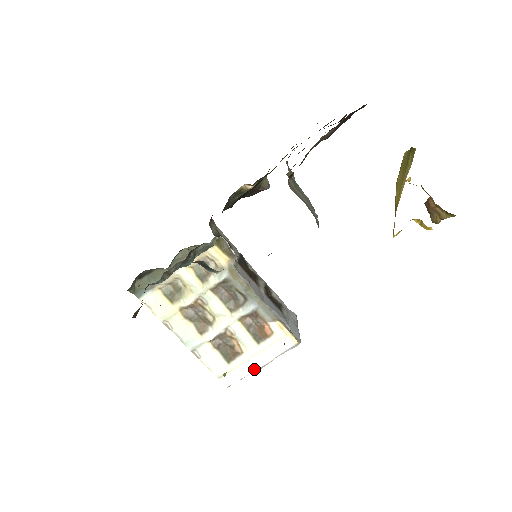
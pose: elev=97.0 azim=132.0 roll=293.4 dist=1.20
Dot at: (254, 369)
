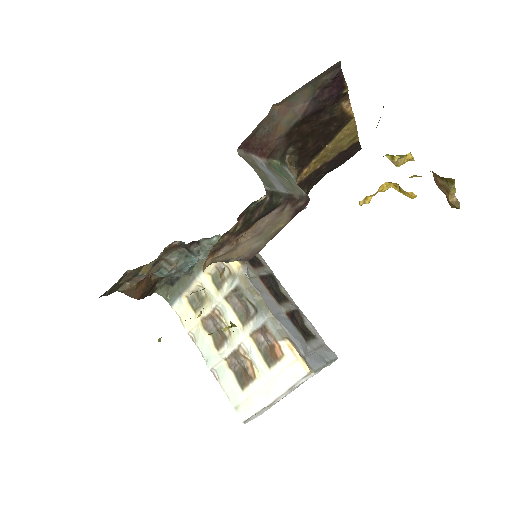
Dot at: (266, 401)
